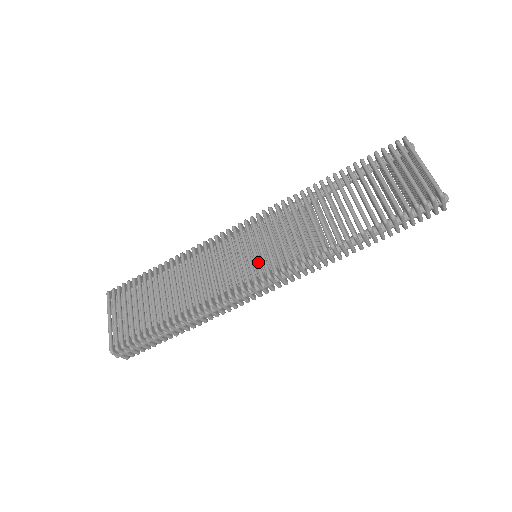
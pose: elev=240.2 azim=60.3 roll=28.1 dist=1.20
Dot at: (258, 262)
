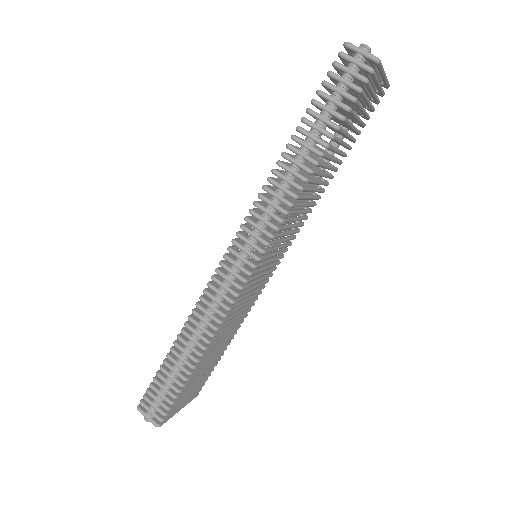
Dot at: occluded
